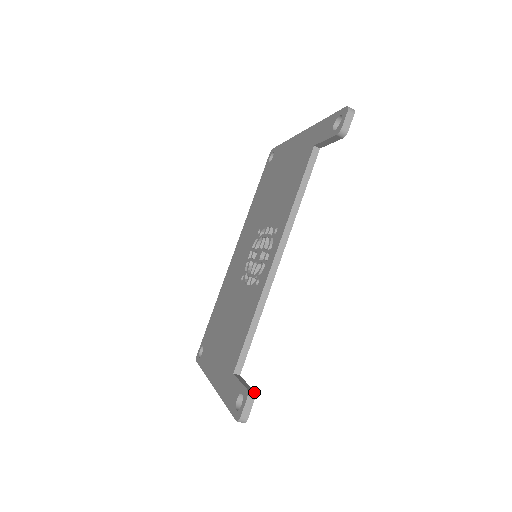
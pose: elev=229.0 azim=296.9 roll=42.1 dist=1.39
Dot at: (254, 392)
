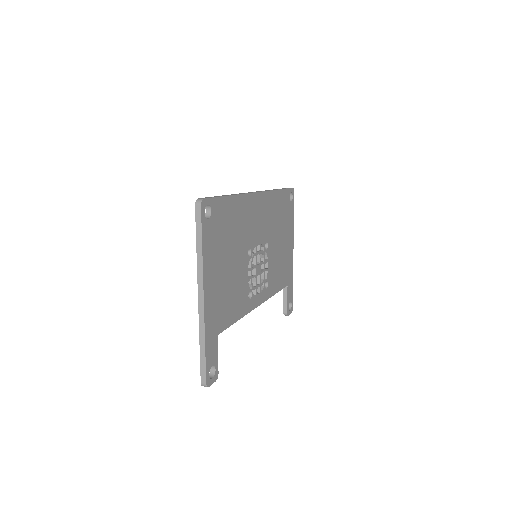
Dot at: (287, 314)
